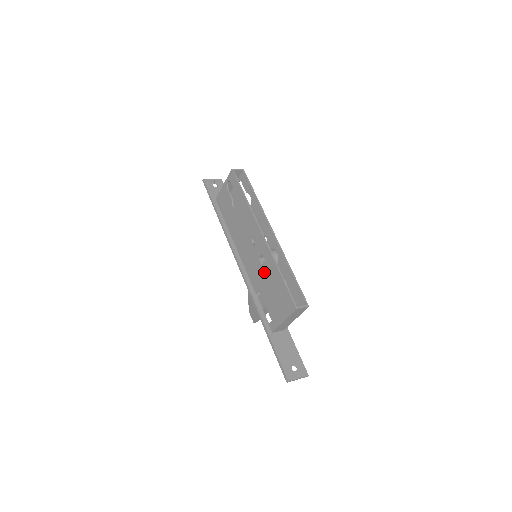
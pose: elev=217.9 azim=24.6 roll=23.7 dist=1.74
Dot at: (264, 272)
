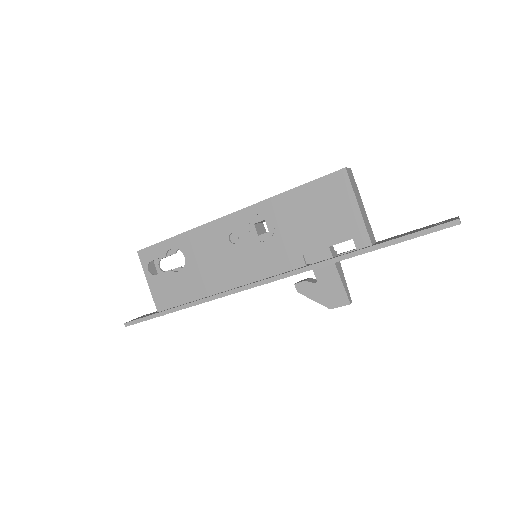
Dot at: (280, 229)
